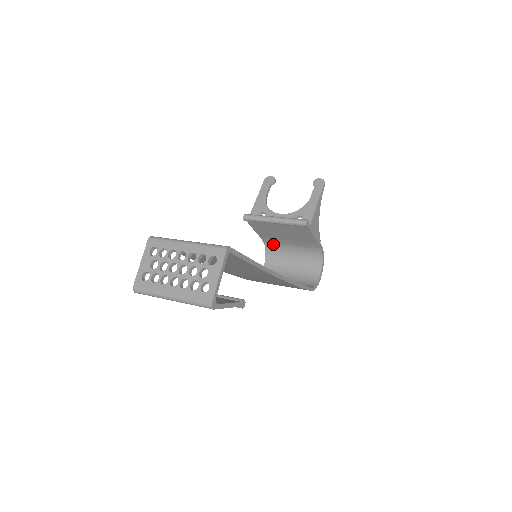
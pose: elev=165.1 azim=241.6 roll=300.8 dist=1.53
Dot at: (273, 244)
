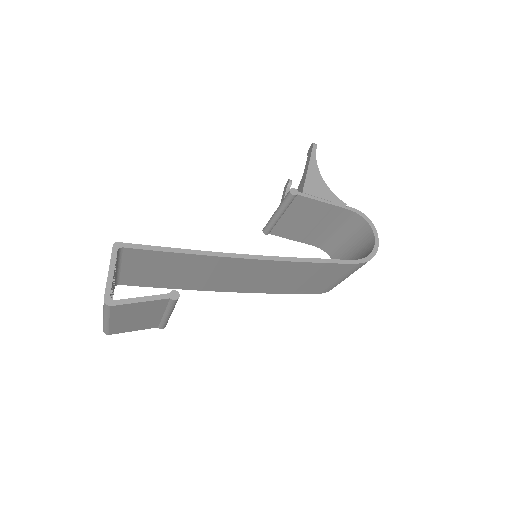
Dot at: (326, 244)
